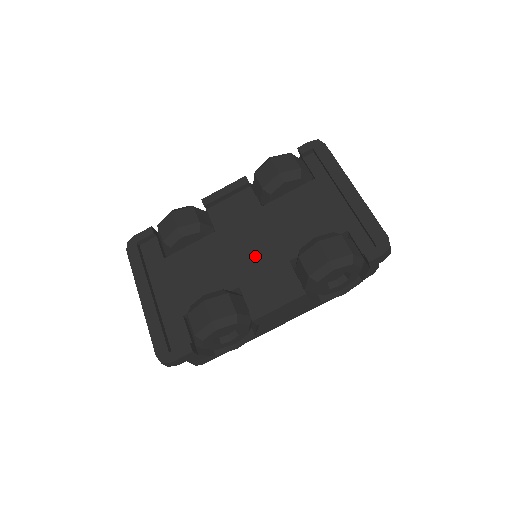
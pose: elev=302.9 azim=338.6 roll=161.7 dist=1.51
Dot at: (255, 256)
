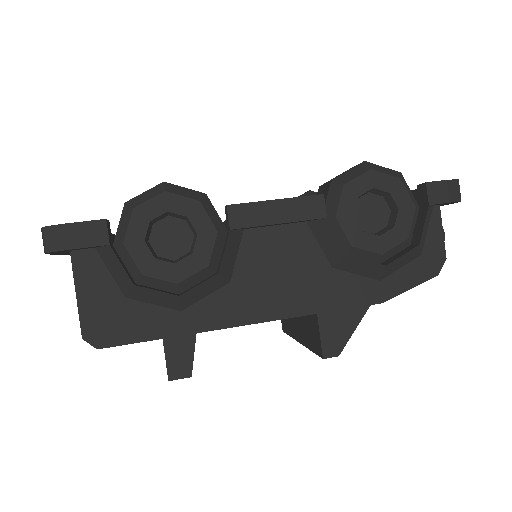
Dot at: occluded
